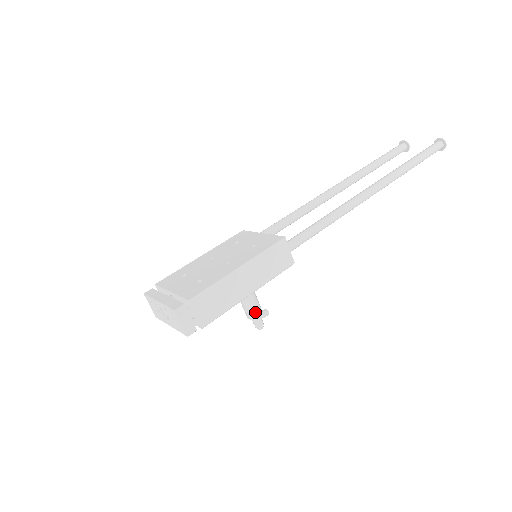
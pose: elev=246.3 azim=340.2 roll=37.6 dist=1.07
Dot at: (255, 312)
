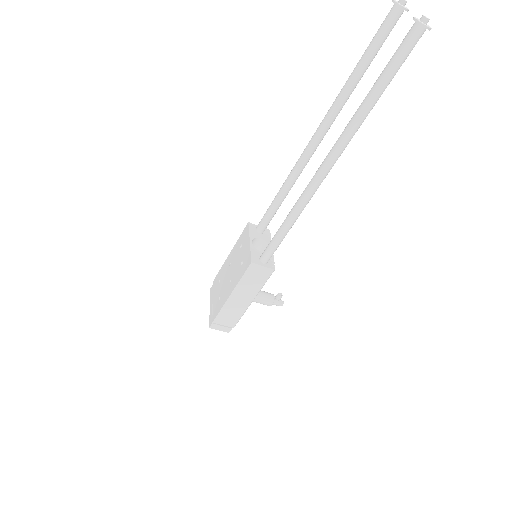
Dot at: (266, 304)
